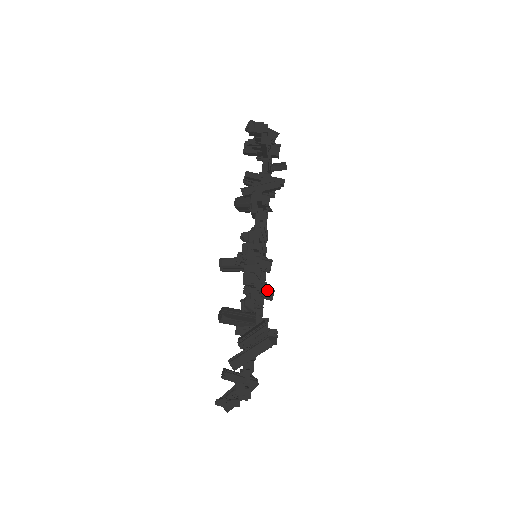
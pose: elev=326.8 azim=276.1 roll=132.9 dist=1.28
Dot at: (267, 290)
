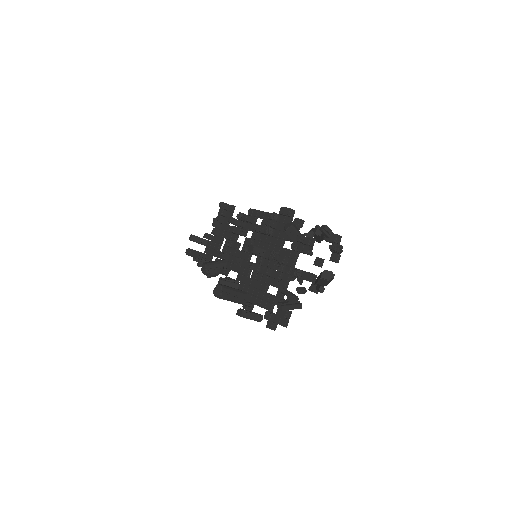
Dot at: occluded
